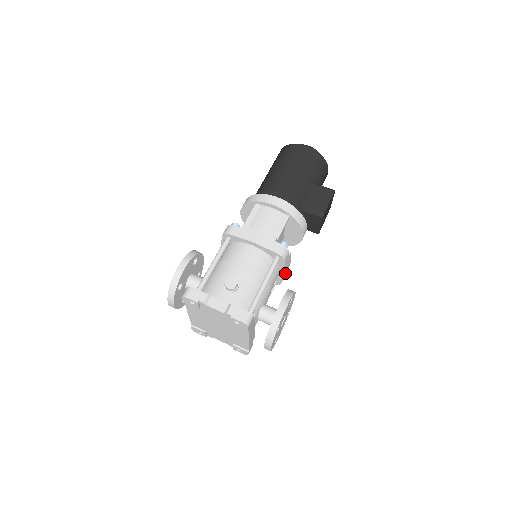
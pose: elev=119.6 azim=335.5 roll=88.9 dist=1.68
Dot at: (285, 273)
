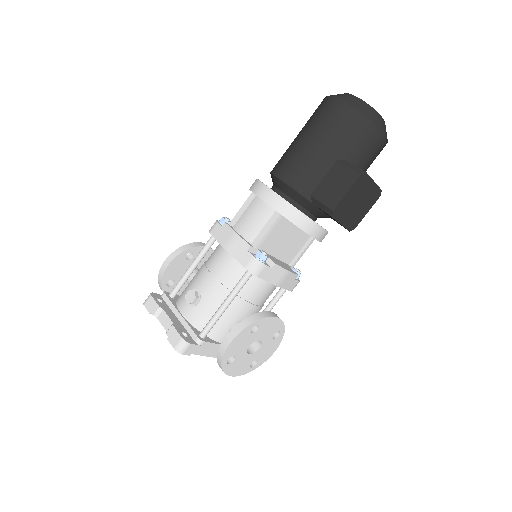
Dot at: (278, 285)
